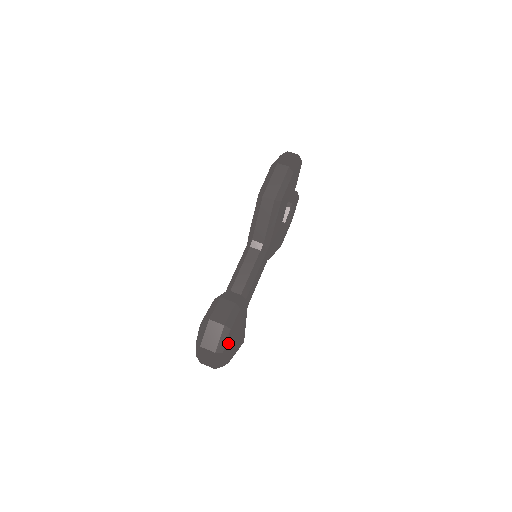
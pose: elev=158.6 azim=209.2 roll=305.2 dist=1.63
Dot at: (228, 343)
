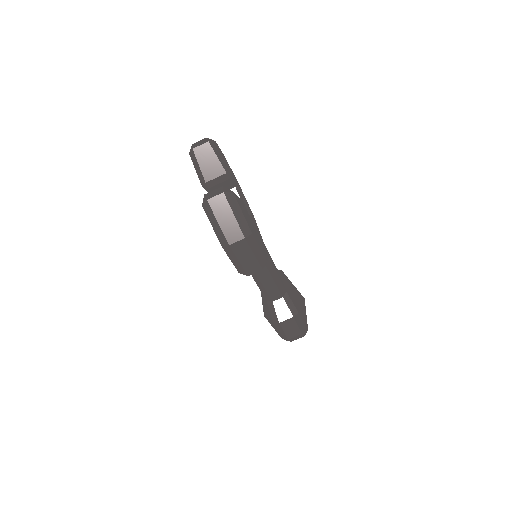
Dot at: (307, 326)
